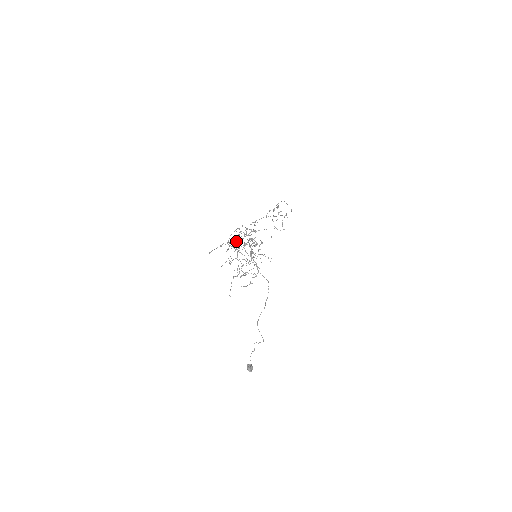
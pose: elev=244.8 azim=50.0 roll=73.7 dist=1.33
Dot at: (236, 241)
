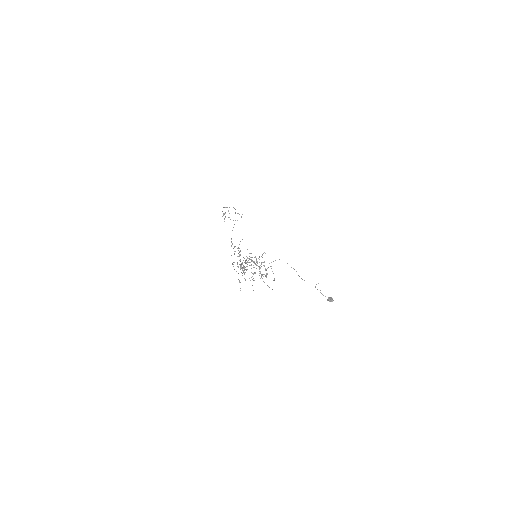
Dot at: (240, 268)
